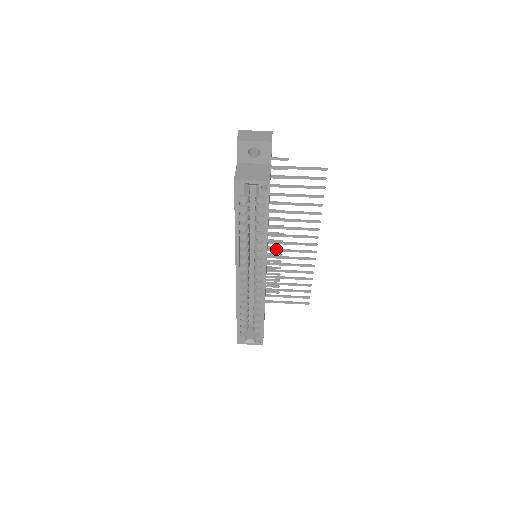
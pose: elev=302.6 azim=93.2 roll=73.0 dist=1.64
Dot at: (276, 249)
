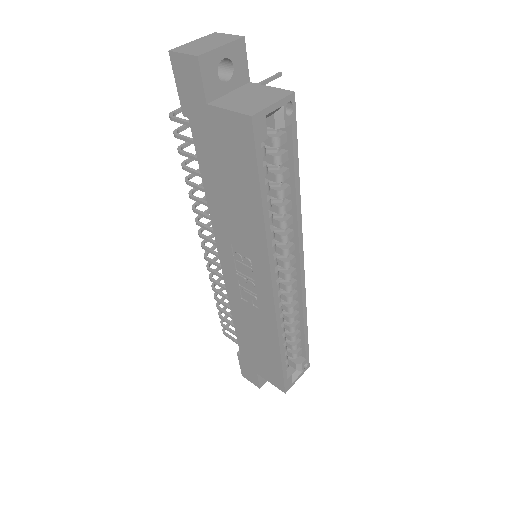
Dot at: occluded
